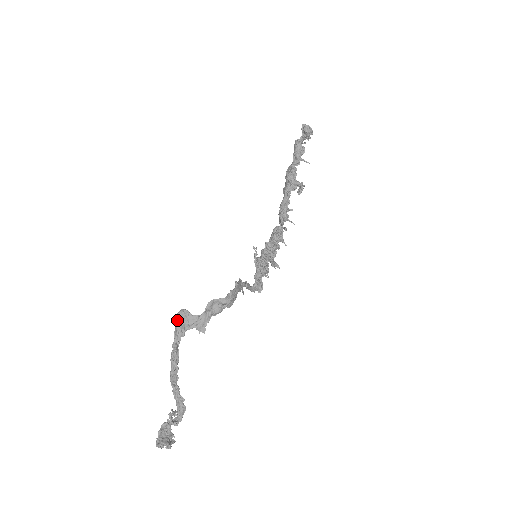
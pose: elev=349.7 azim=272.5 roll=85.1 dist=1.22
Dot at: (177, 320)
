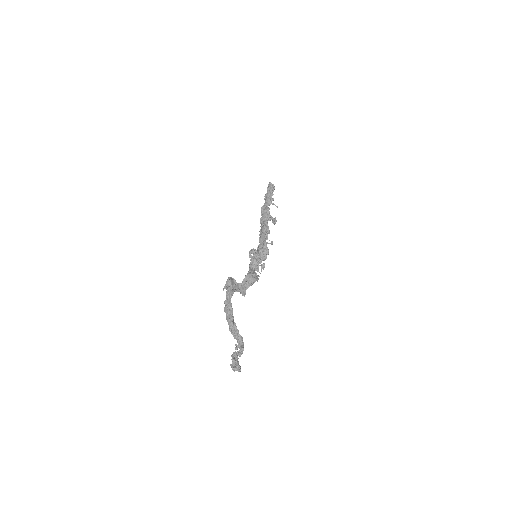
Dot at: (229, 283)
